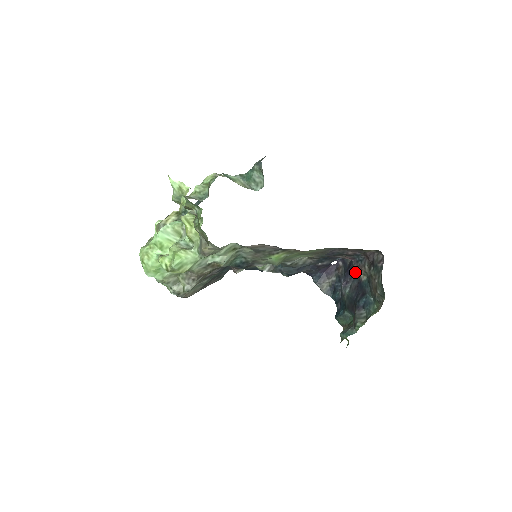
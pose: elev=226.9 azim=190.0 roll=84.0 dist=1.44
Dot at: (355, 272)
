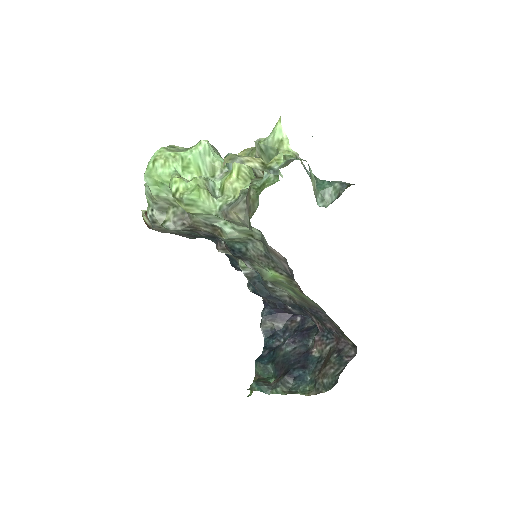
Dot at: (309, 340)
